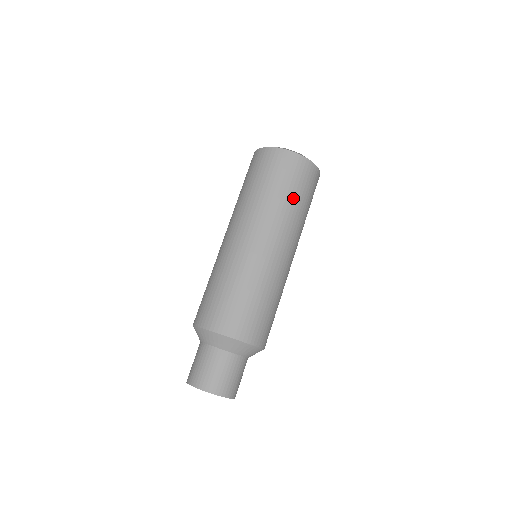
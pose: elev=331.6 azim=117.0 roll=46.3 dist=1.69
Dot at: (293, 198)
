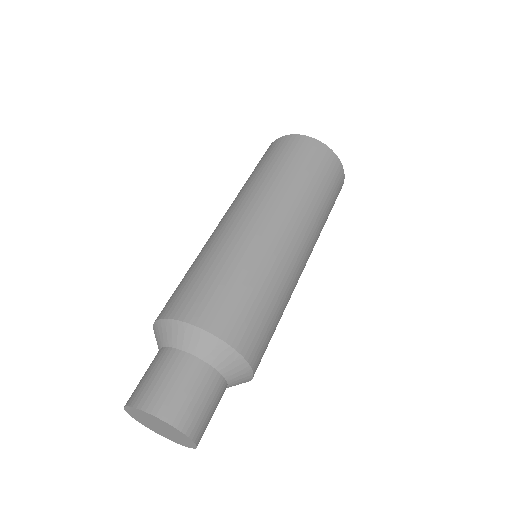
Dot at: (291, 171)
